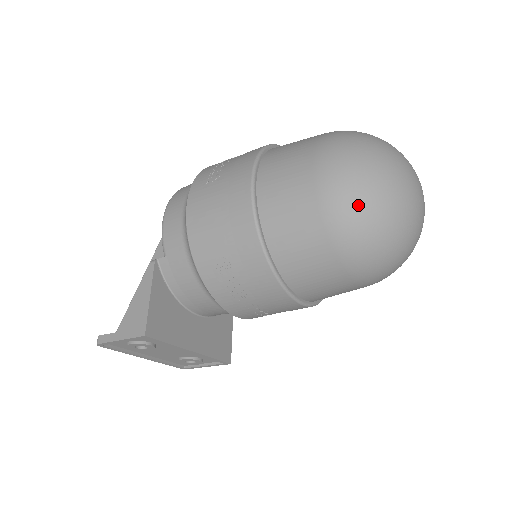
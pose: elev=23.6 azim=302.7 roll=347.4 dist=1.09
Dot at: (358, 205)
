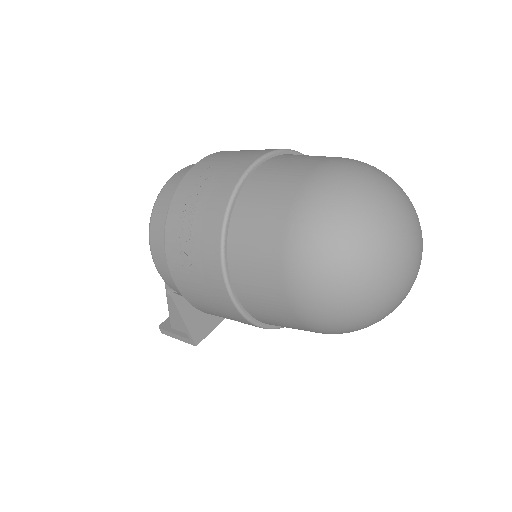
Dot at: (342, 327)
